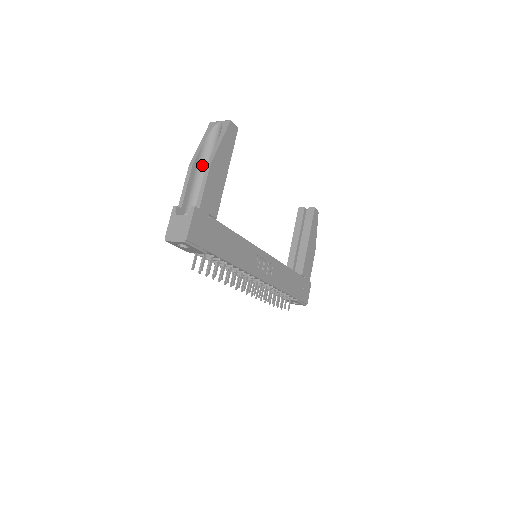
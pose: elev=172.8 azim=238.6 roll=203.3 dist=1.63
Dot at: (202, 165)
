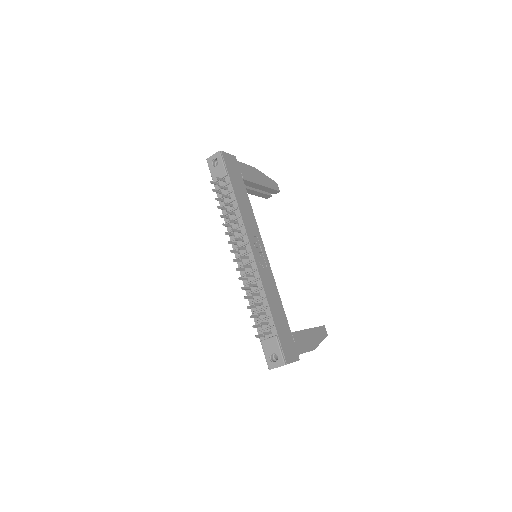
Dot at: occluded
